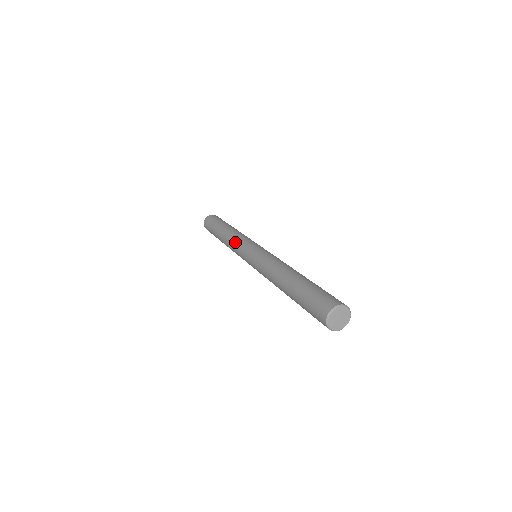
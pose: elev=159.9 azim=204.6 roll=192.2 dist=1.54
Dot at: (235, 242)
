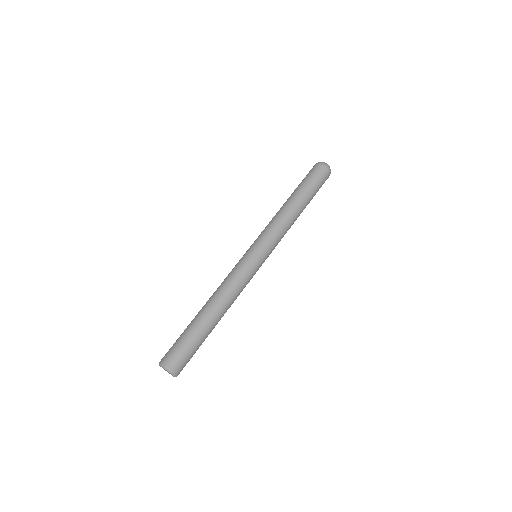
Dot at: (267, 226)
